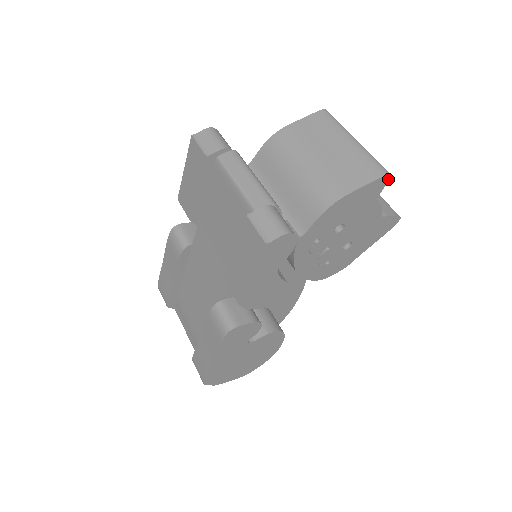
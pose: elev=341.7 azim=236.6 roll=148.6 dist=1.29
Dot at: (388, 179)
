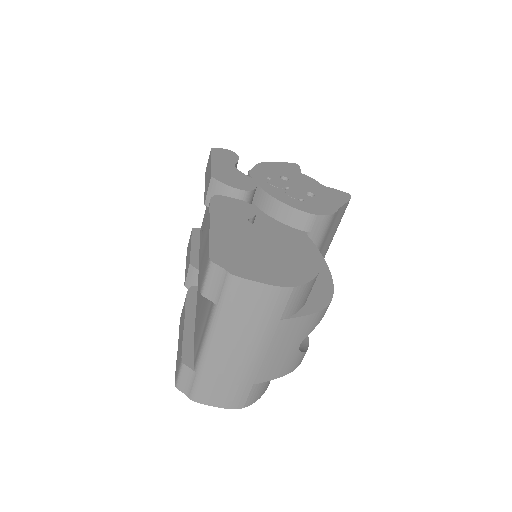
Dot at: (298, 166)
